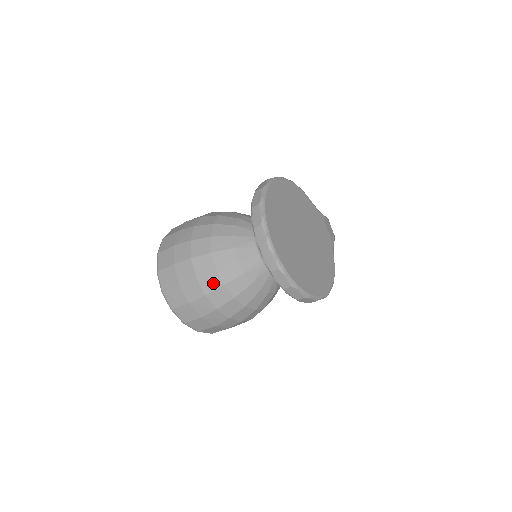
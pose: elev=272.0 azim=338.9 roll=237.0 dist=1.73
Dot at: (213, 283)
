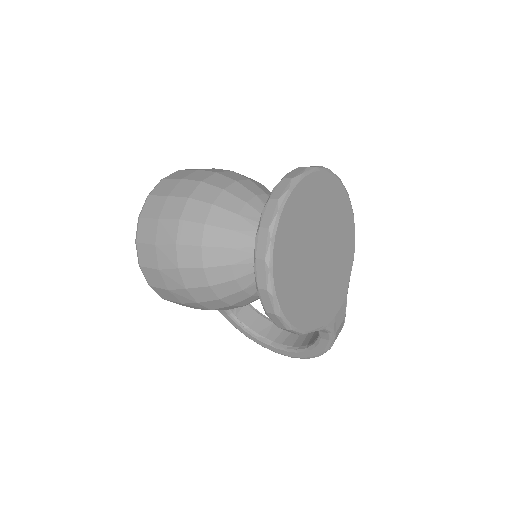
Dot at: (207, 195)
